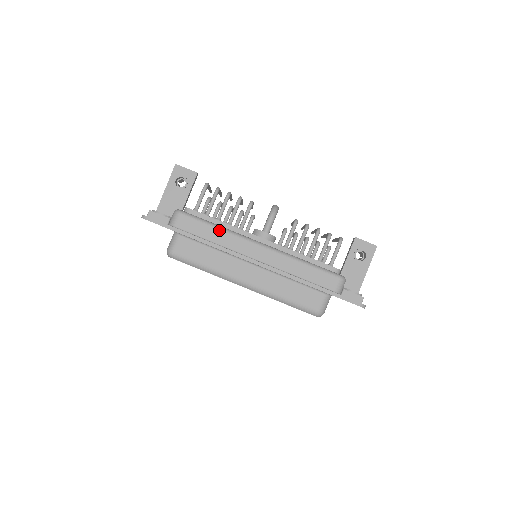
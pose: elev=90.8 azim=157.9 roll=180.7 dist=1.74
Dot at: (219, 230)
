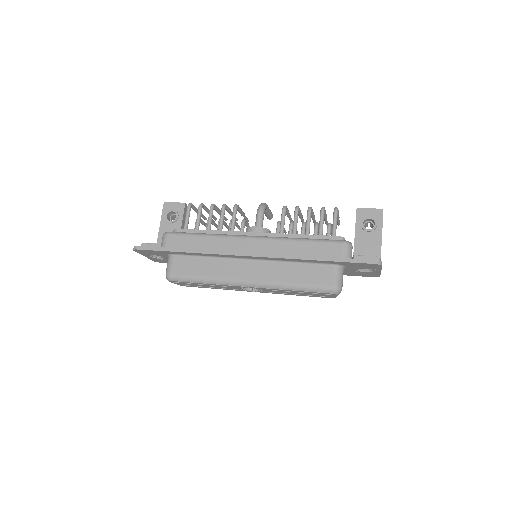
Dot at: (207, 237)
